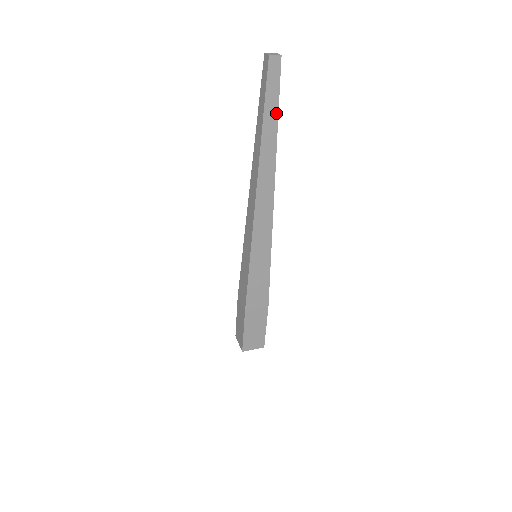
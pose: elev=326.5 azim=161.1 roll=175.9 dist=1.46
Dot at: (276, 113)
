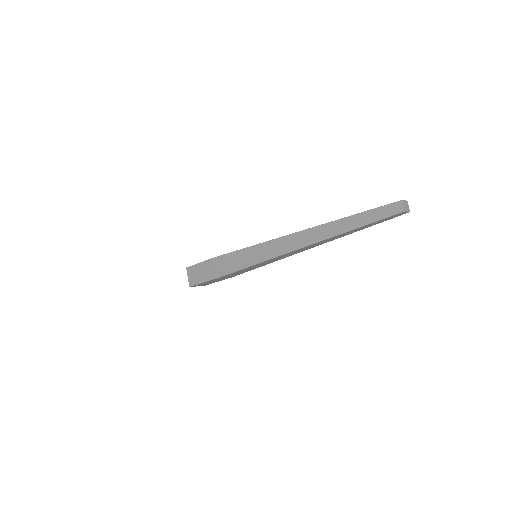
Dot at: (367, 227)
